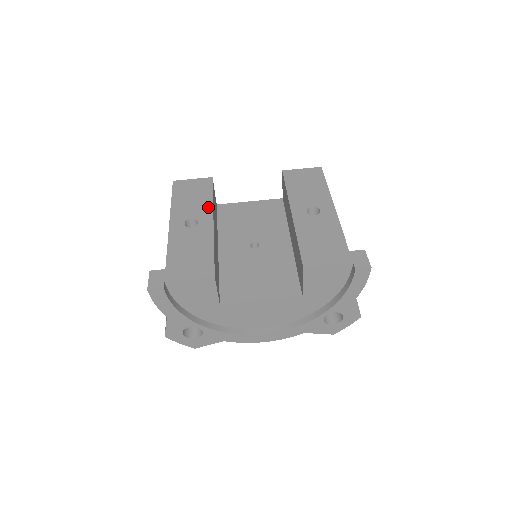
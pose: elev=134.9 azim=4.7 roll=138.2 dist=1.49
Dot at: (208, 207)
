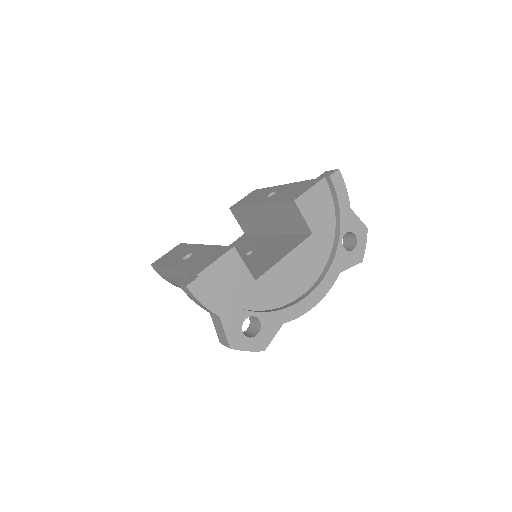
Dot at: (192, 247)
